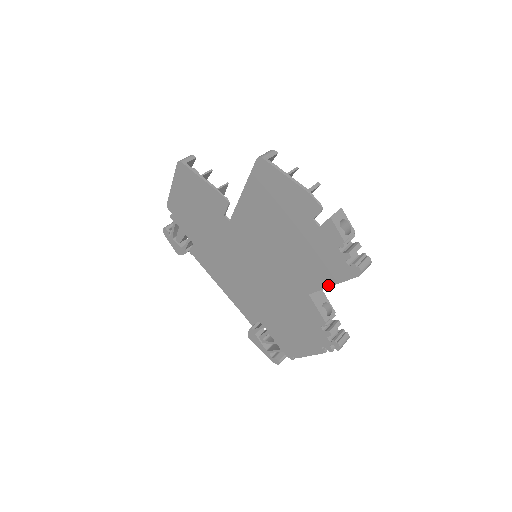
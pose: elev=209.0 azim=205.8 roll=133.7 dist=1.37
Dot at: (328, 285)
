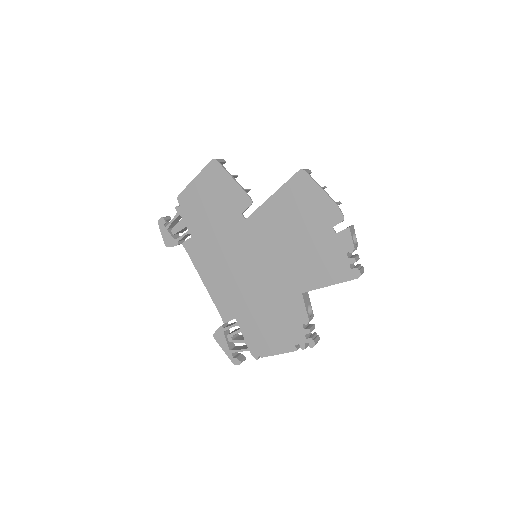
Dot at: (325, 285)
